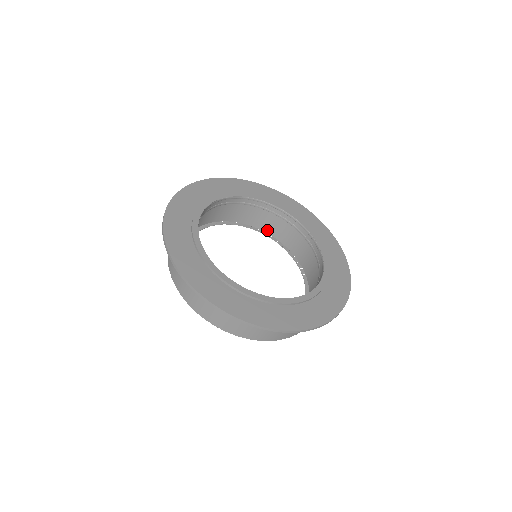
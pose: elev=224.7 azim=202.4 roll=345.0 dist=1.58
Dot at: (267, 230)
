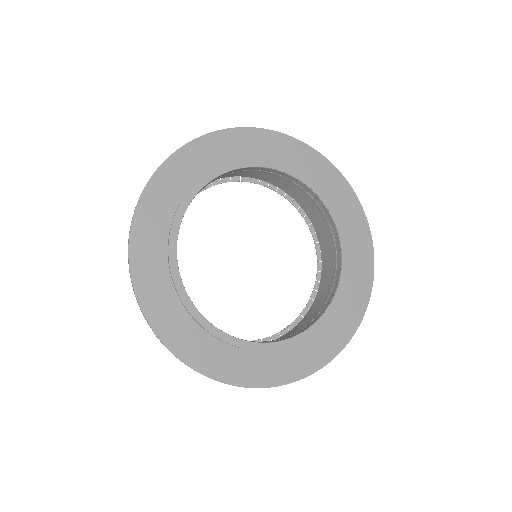
Dot at: (271, 182)
